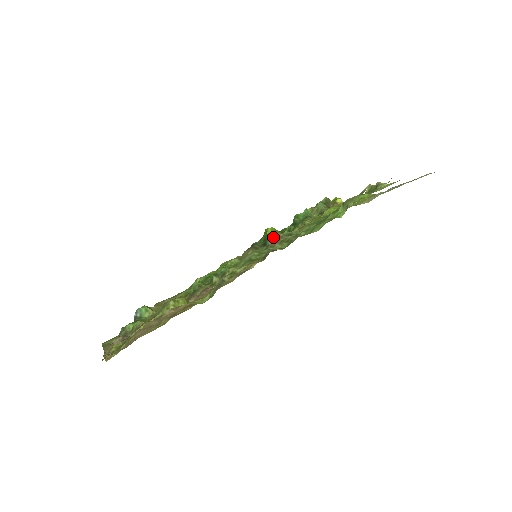
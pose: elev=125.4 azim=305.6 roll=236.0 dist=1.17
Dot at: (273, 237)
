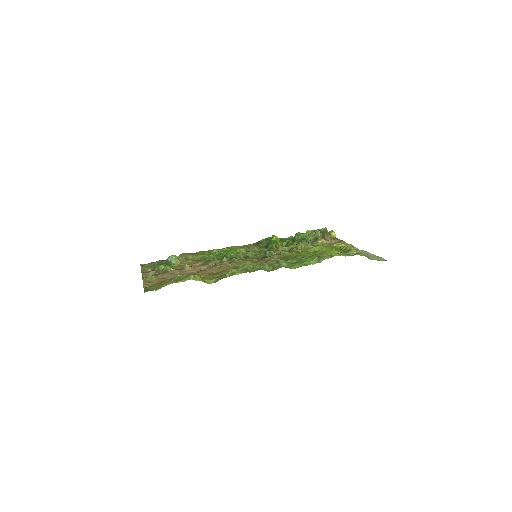
Dot at: (274, 245)
